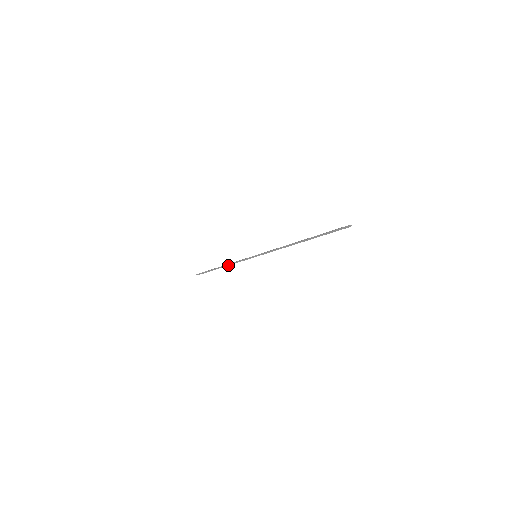
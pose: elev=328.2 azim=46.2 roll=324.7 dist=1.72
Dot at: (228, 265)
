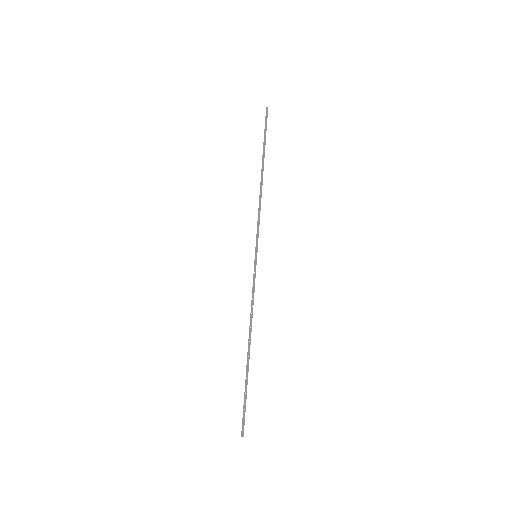
Dot at: (260, 192)
